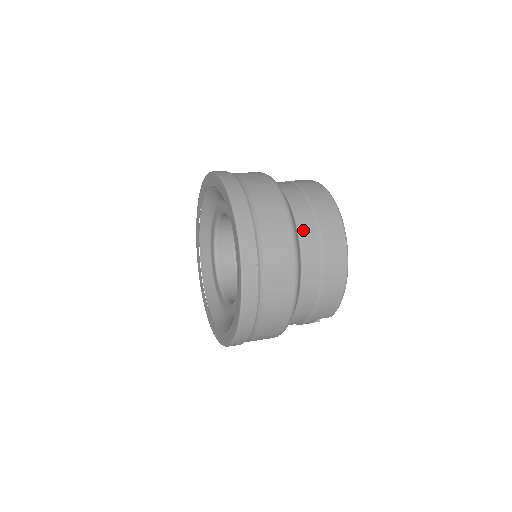
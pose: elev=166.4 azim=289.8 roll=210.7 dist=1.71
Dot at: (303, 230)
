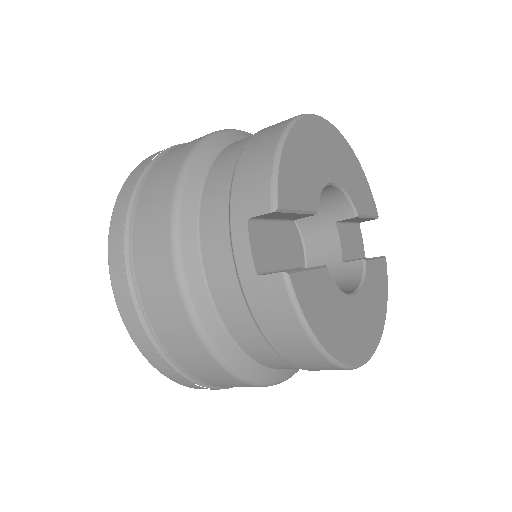
Dot at: occluded
